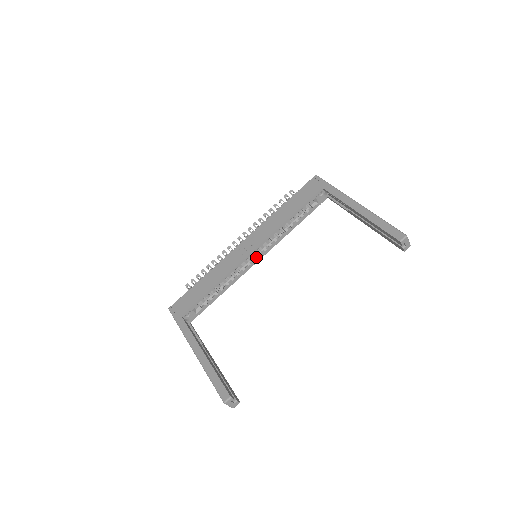
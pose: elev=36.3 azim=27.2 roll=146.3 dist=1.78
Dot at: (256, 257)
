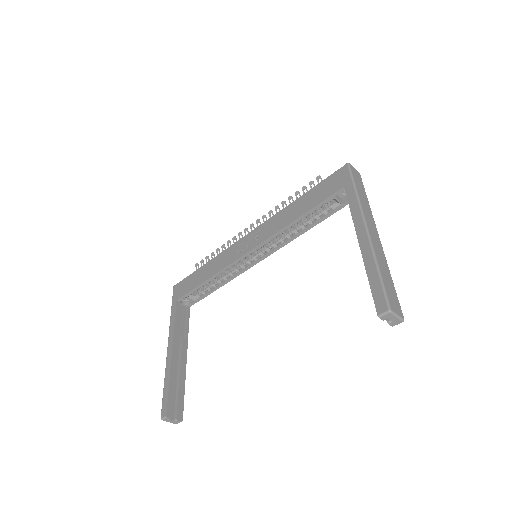
Dot at: (259, 256)
